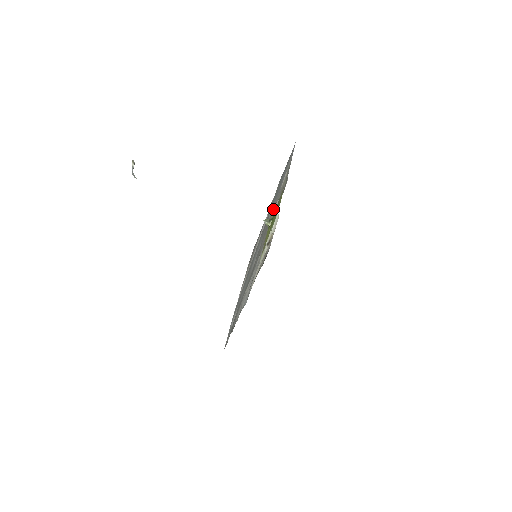
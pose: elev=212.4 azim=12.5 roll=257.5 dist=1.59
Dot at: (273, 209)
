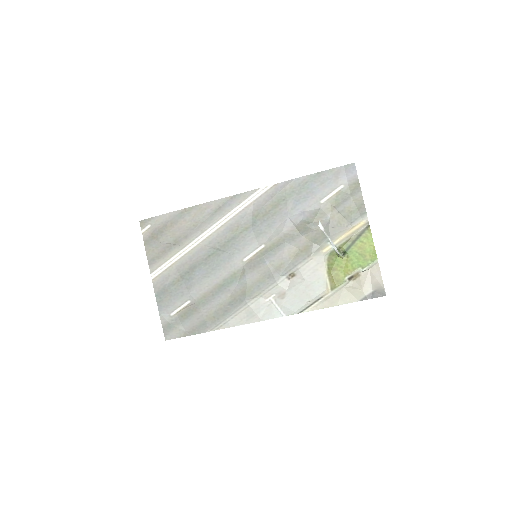
Dot at: occluded
